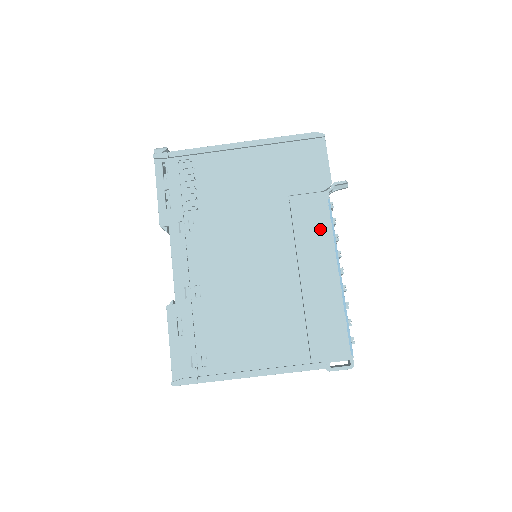
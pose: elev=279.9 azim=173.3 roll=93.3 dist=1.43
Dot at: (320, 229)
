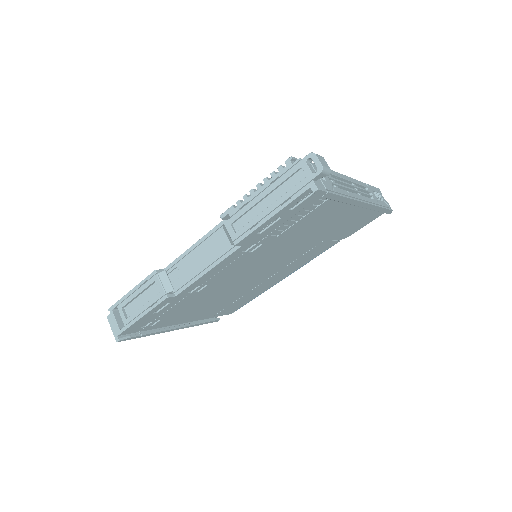
Dot at: (307, 260)
